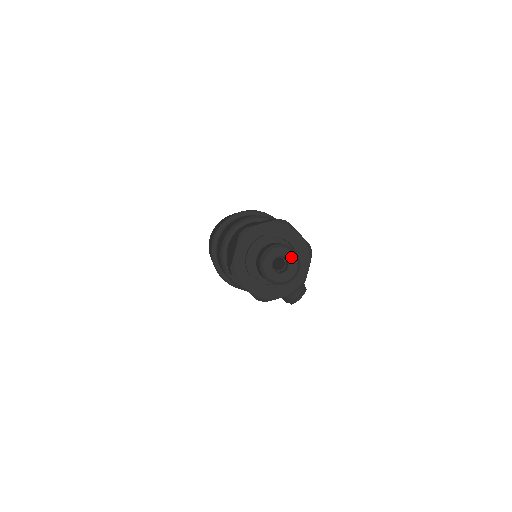
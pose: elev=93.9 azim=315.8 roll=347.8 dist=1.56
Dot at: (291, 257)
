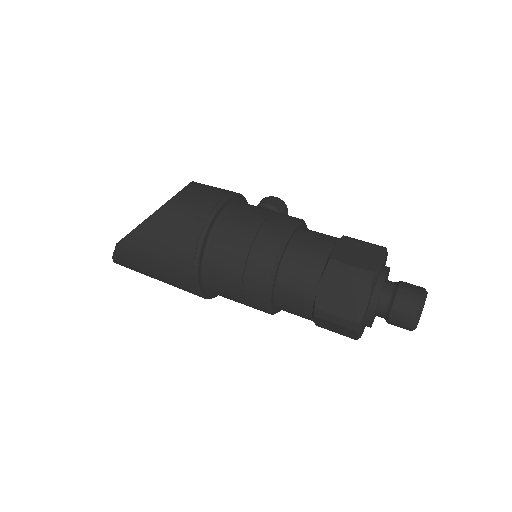
Dot at: occluded
